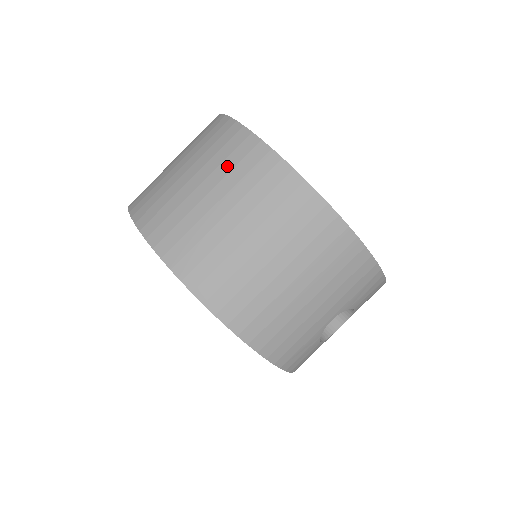
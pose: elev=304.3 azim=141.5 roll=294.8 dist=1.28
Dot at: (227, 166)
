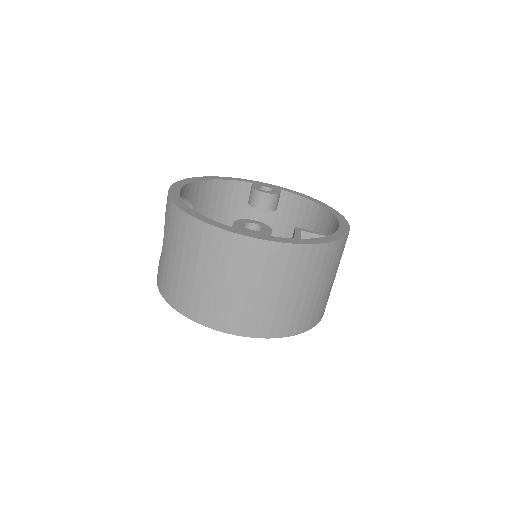
Dot at: (235, 264)
